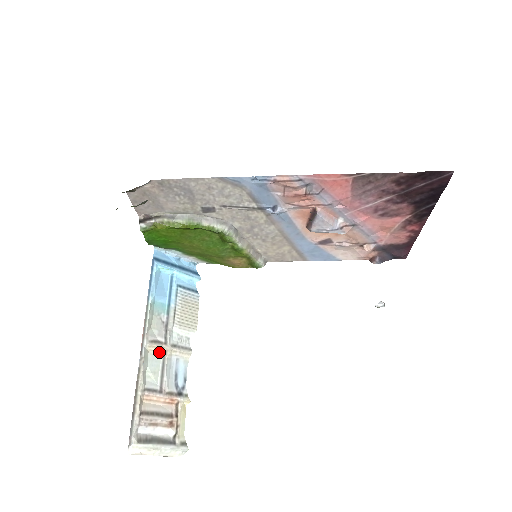
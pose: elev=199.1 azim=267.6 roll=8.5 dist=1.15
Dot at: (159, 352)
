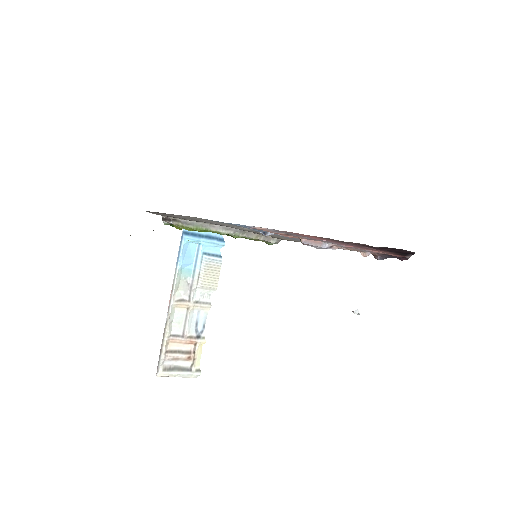
Dot at: (184, 307)
